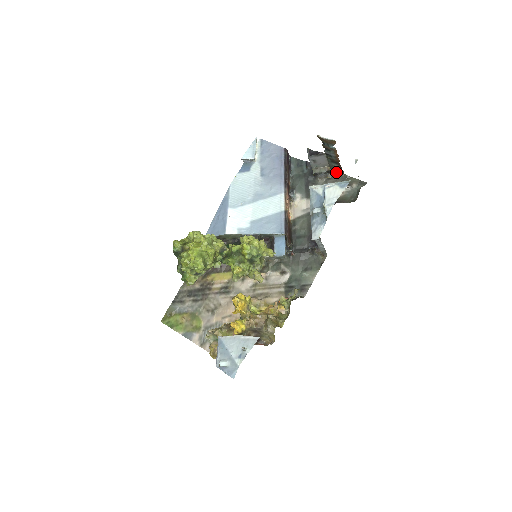
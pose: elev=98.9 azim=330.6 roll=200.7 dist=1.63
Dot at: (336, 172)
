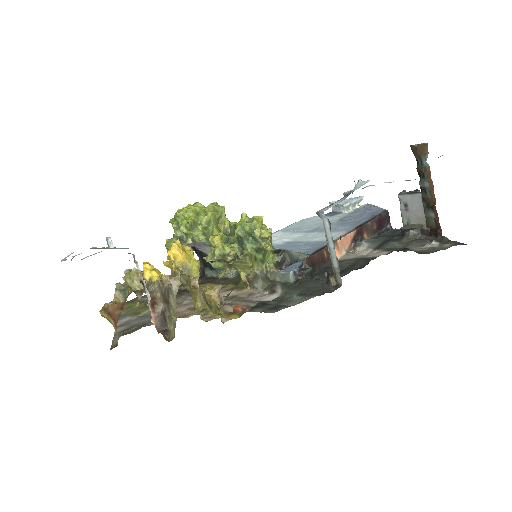
Dot at: (433, 234)
